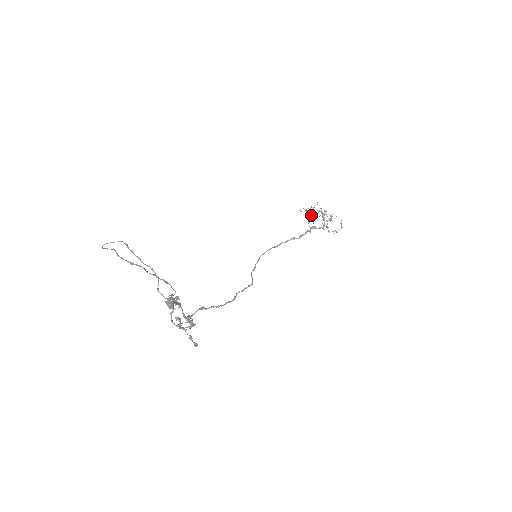
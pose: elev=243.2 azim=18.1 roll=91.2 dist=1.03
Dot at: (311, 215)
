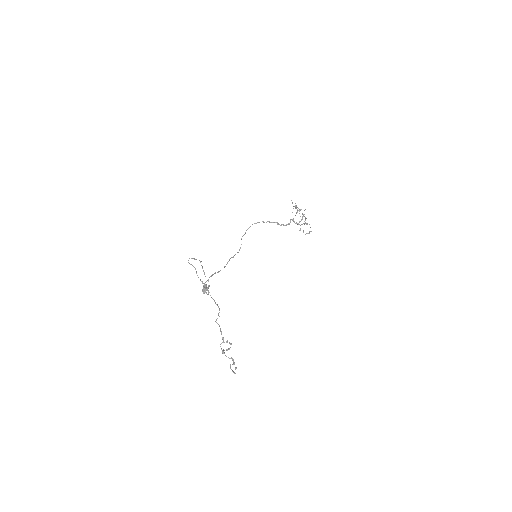
Dot at: occluded
